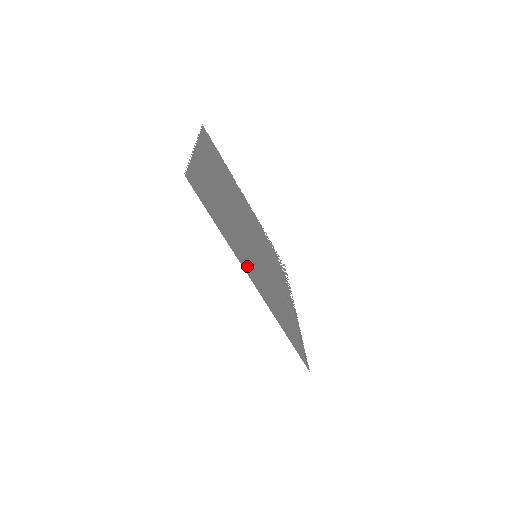
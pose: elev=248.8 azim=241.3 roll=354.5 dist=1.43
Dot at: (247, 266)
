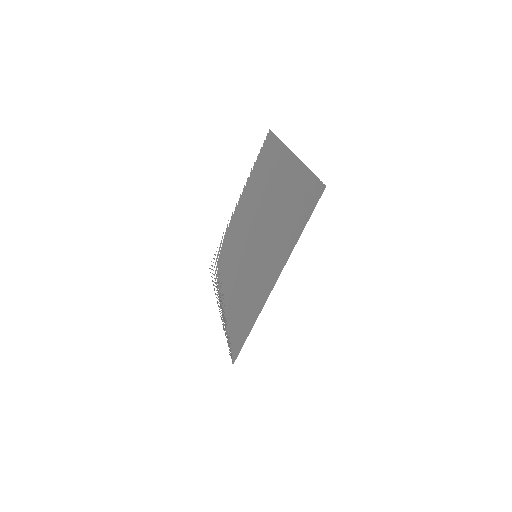
Dot at: (276, 266)
